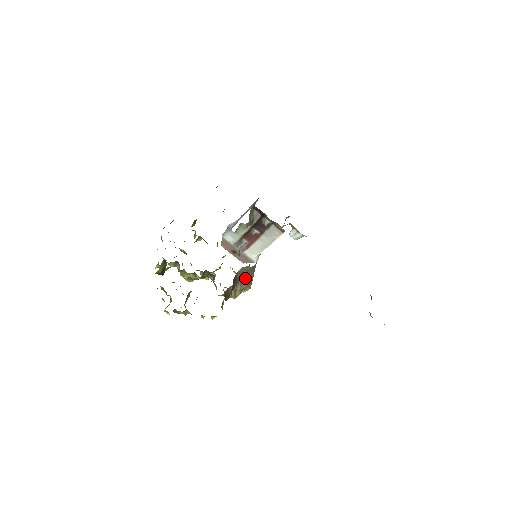
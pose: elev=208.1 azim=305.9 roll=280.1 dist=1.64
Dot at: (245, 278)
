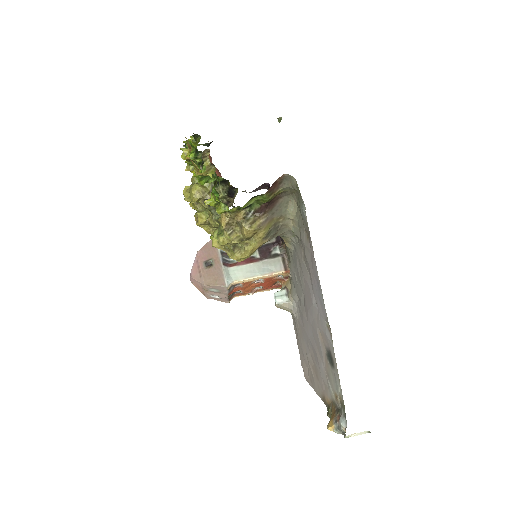
Dot at: (272, 222)
